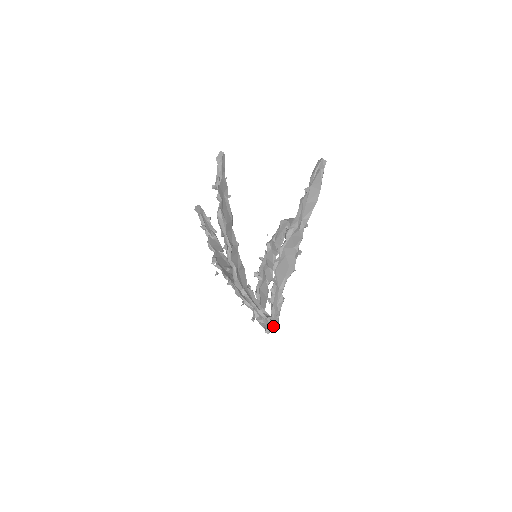
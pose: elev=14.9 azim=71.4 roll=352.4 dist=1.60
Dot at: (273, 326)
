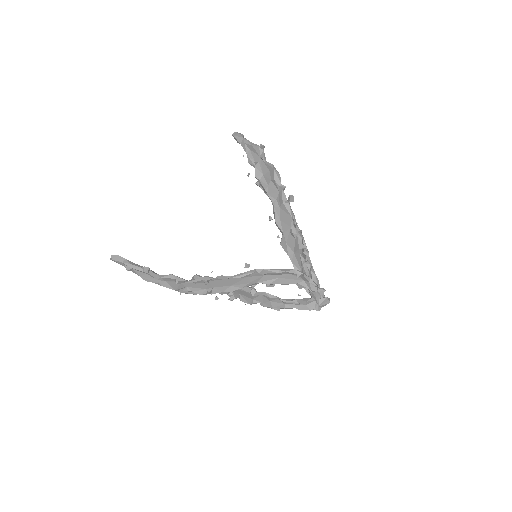
Dot at: occluded
